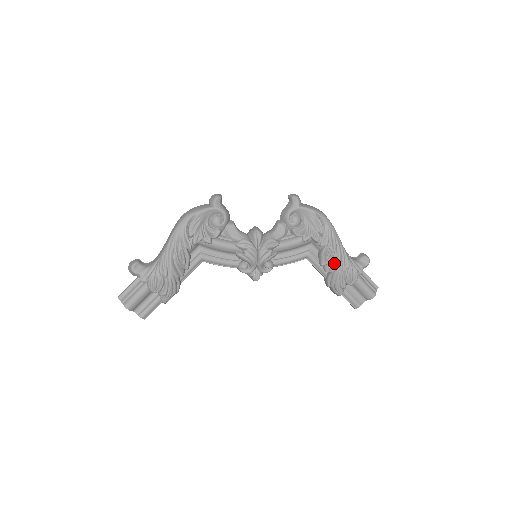
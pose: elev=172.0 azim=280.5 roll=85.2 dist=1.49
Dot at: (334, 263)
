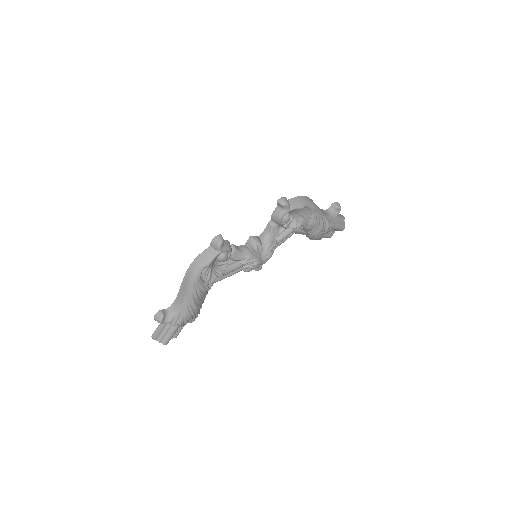
Dot at: (318, 230)
